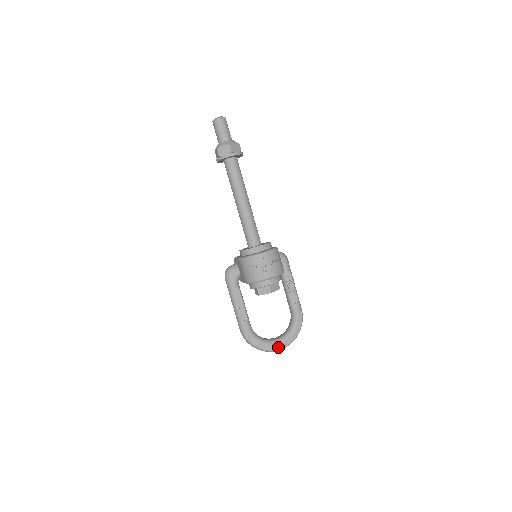
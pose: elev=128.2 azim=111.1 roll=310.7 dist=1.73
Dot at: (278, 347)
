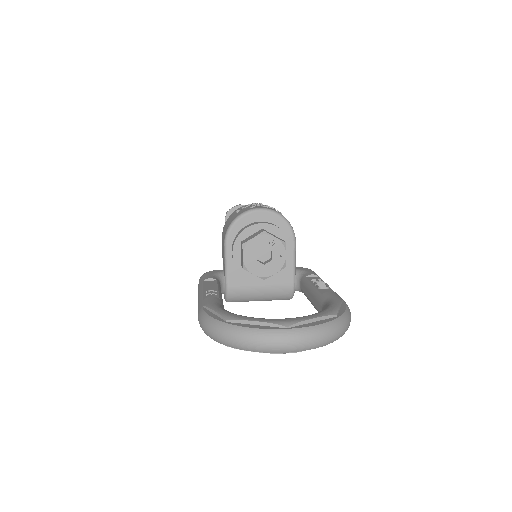
Dot at: (280, 323)
